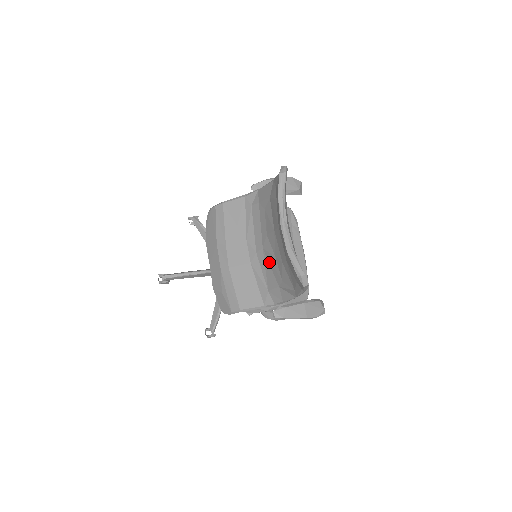
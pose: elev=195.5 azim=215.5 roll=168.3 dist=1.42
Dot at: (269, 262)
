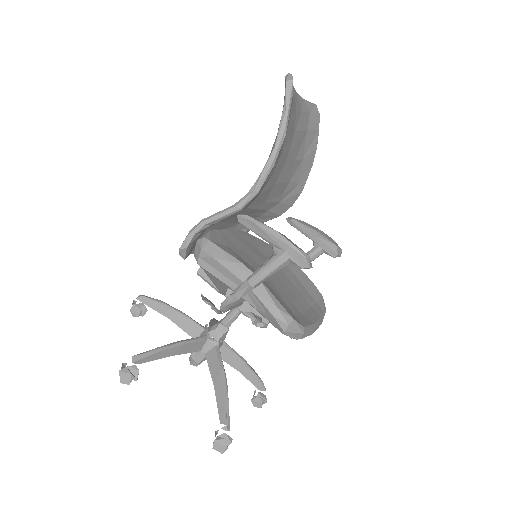
Dot at: occluded
